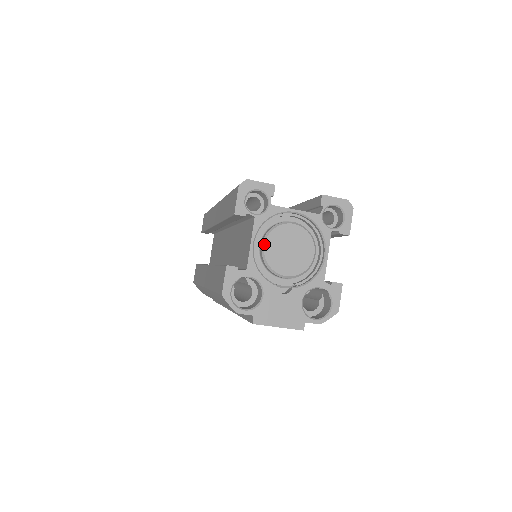
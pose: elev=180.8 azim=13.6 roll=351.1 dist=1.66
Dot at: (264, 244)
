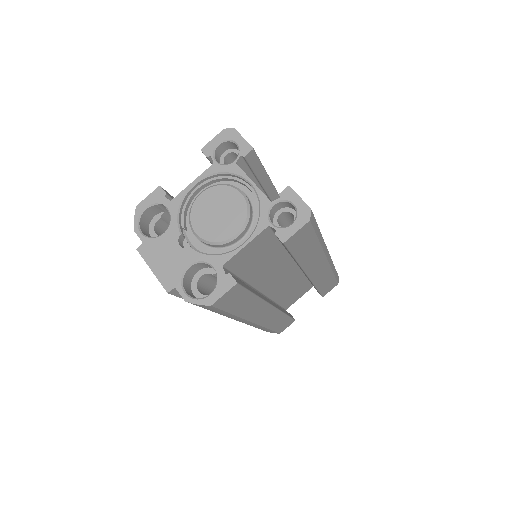
Dot at: (202, 192)
